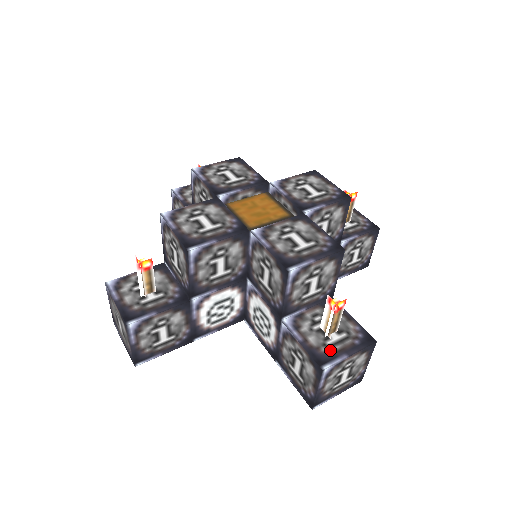
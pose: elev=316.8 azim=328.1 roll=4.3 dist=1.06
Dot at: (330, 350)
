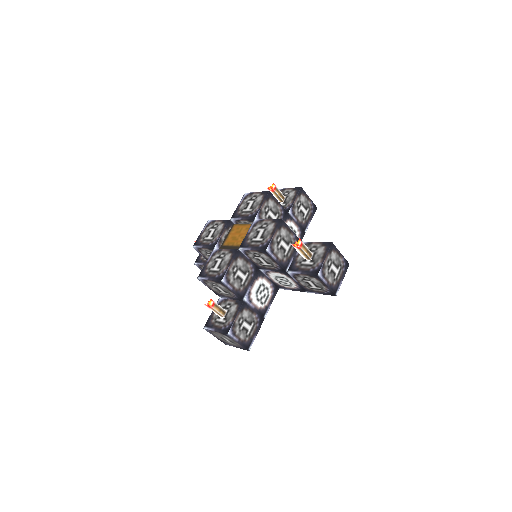
Dot at: (214, 323)
